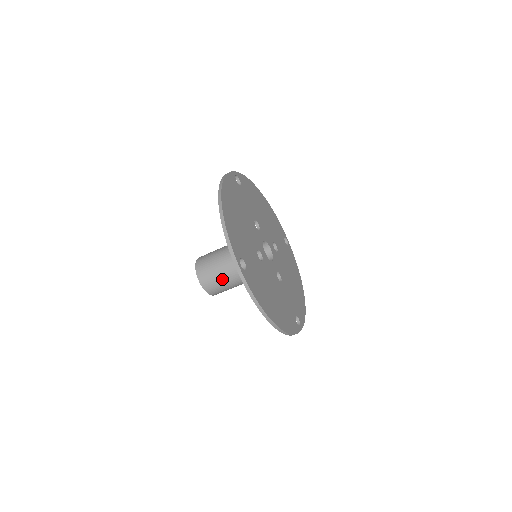
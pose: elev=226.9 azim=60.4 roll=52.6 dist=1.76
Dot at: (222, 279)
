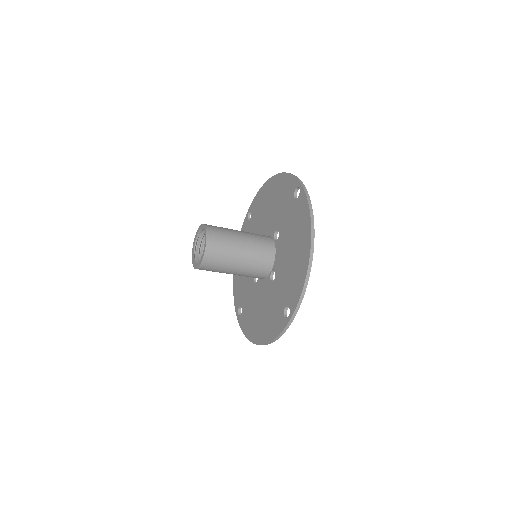
Dot at: (224, 270)
